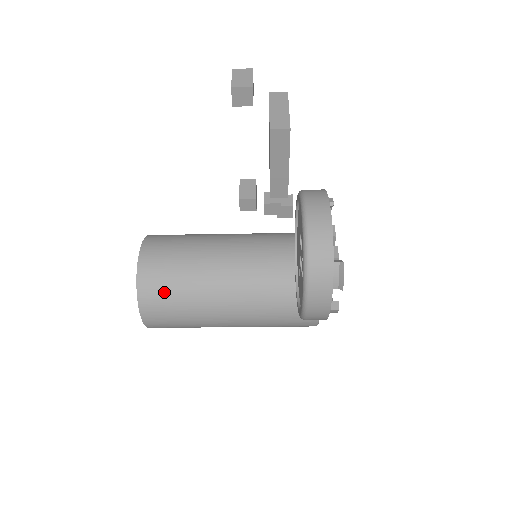
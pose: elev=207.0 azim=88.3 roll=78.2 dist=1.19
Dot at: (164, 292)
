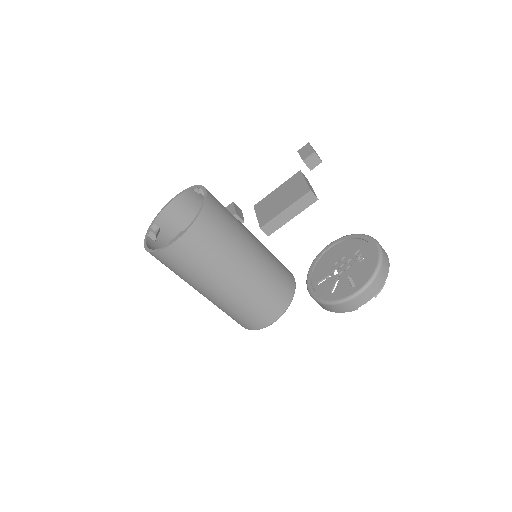
Dot at: (214, 232)
